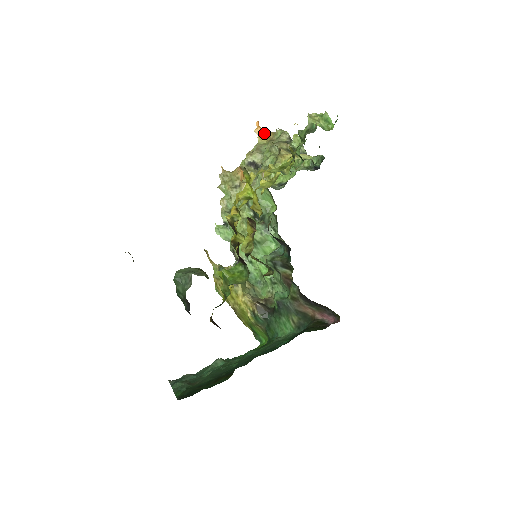
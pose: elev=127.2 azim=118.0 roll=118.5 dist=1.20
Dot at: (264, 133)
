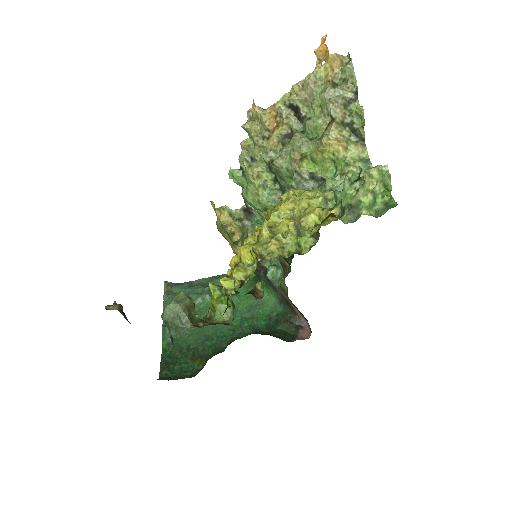
Dot at: (328, 57)
